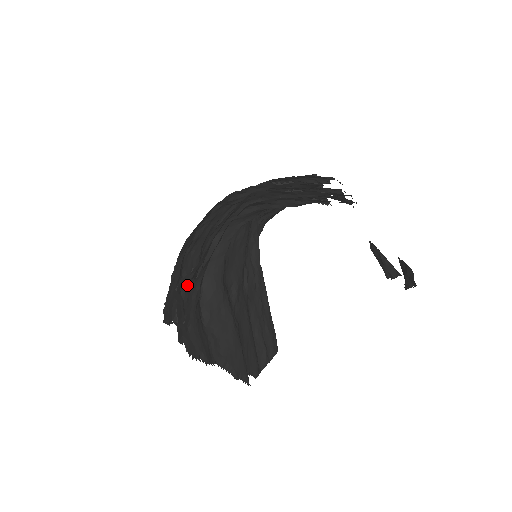
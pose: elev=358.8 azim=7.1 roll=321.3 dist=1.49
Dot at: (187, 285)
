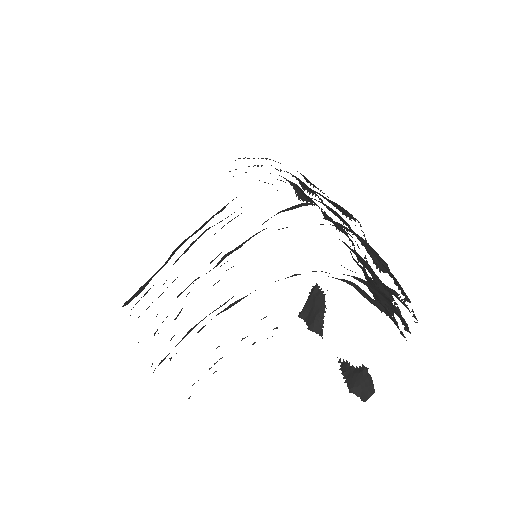
Dot at: occluded
